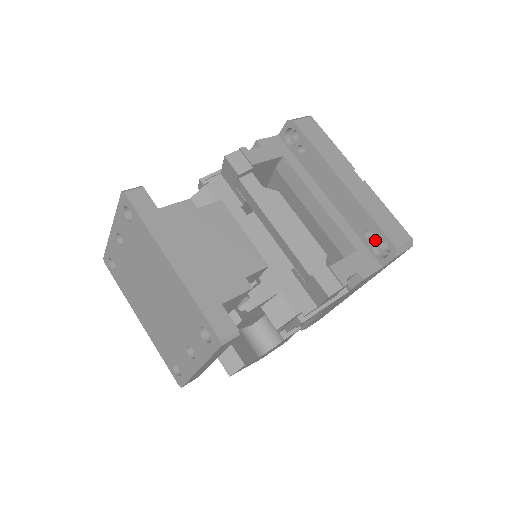
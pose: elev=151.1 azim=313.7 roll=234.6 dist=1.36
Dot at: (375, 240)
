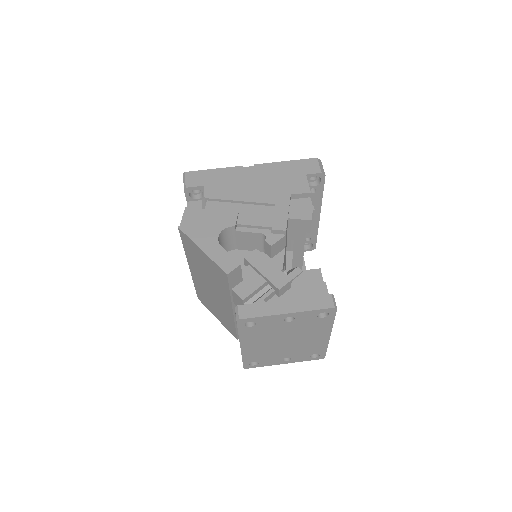
Dot at: (309, 242)
